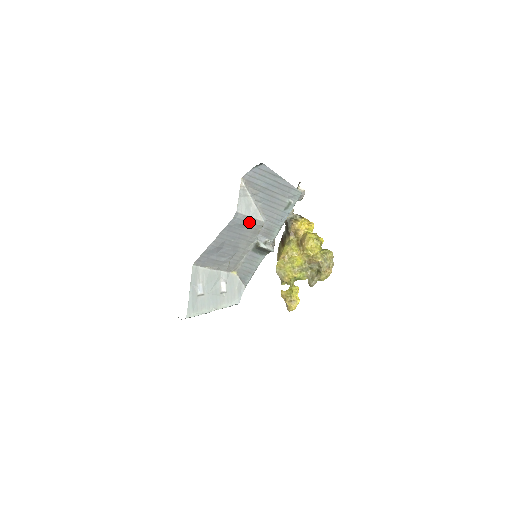
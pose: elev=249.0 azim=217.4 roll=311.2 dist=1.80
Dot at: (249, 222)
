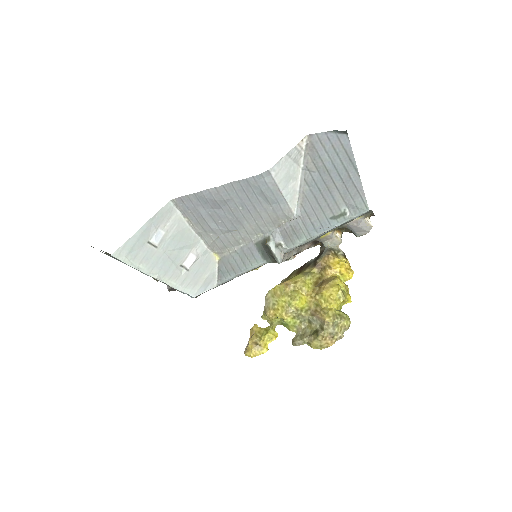
Dot at: (276, 199)
